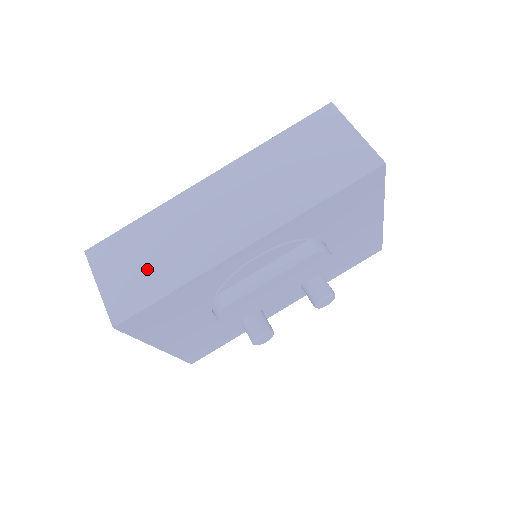
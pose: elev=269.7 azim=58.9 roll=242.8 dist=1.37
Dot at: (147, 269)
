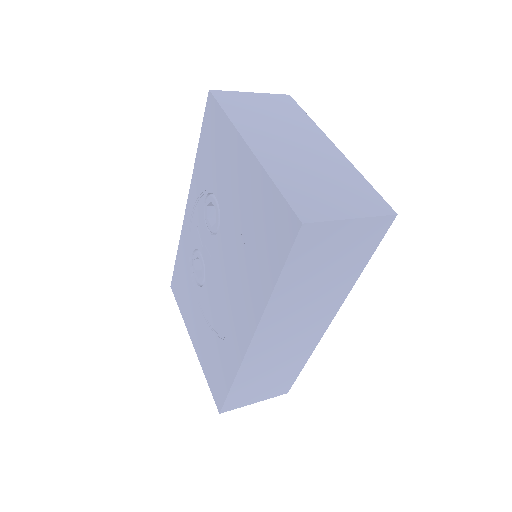
Dot at: (275, 379)
